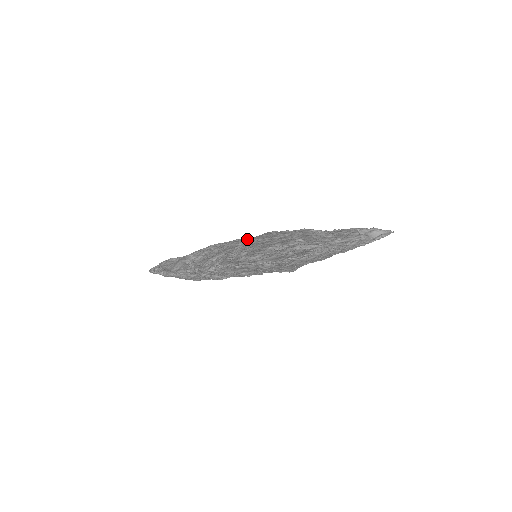
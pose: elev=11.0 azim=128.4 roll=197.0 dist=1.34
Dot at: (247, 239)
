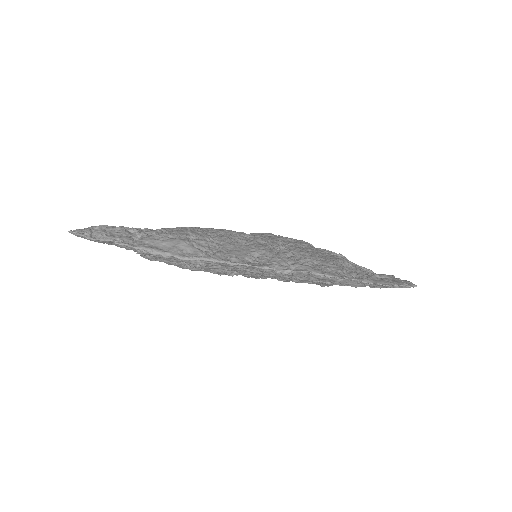
Dot at: (256, 236)
